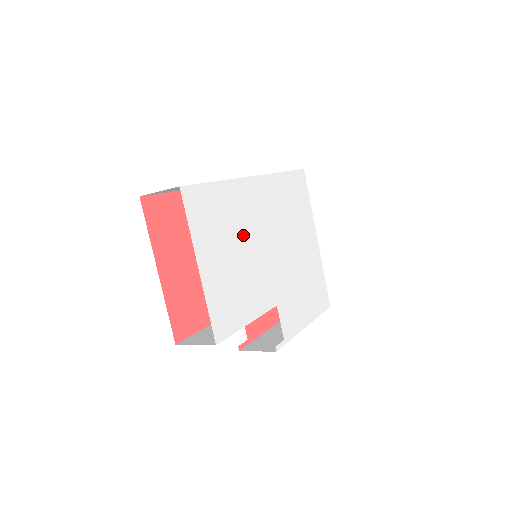
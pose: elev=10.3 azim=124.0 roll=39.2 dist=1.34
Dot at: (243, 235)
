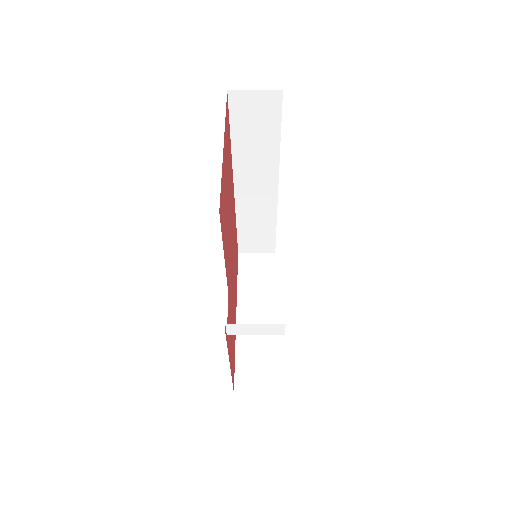
Dot at: occluded
